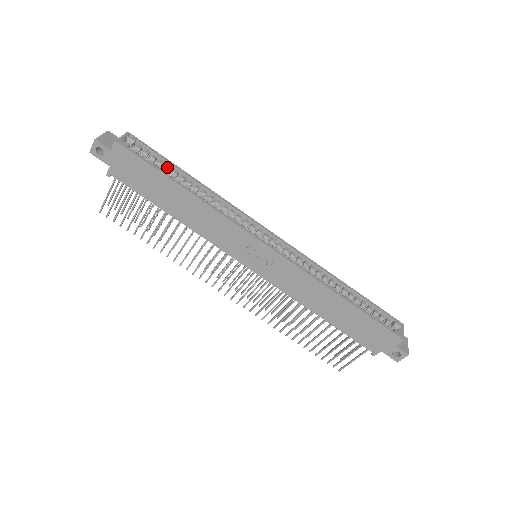
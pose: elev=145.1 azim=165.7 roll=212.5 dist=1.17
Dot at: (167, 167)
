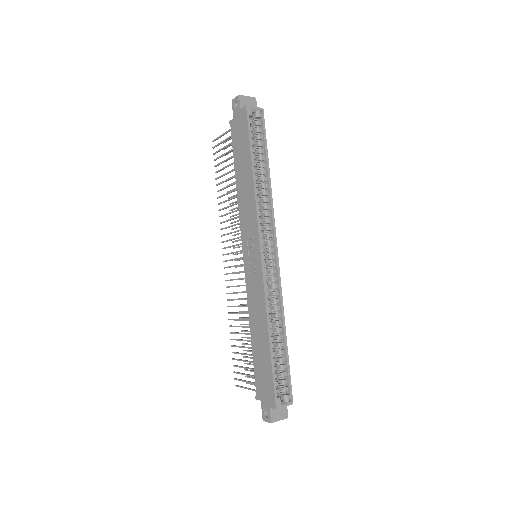
Dot at: (261, 149)
